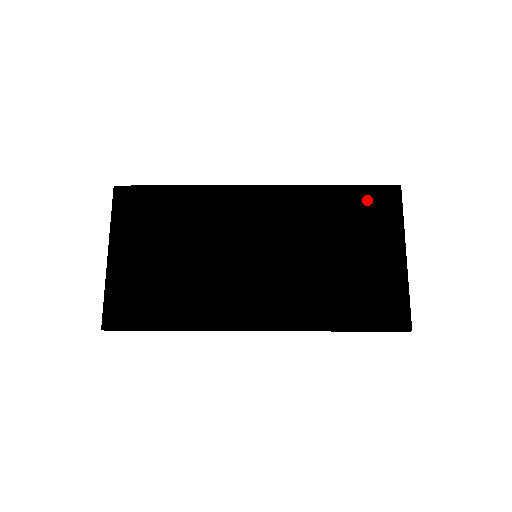
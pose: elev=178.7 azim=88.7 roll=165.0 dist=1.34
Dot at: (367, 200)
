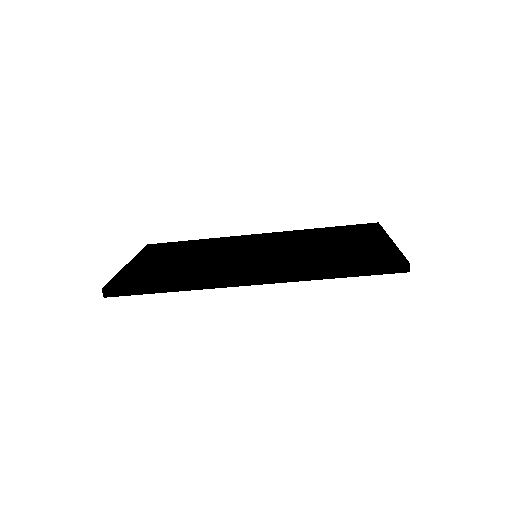
Dot at: (351, 229)
